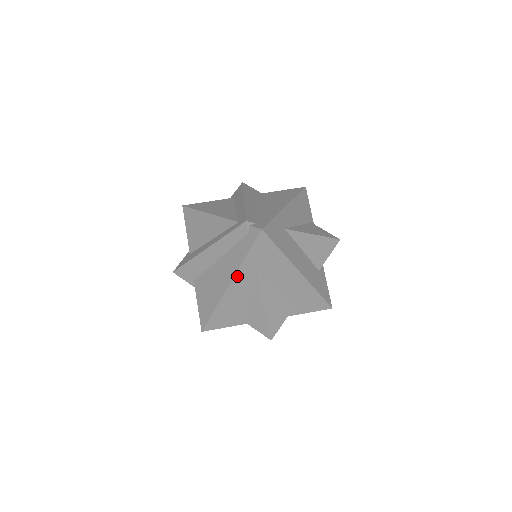
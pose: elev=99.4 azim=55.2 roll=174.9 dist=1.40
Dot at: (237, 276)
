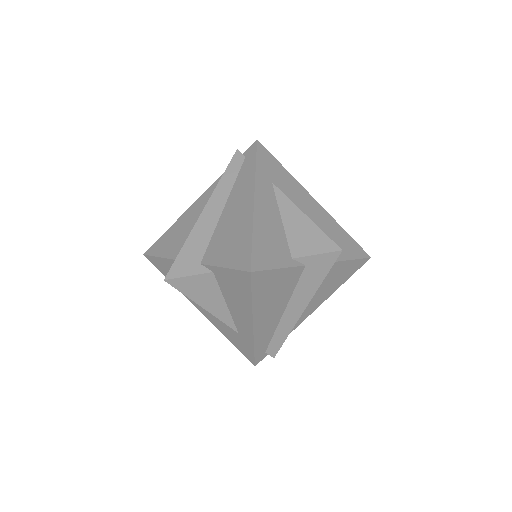
Dot at: (257, 187)
